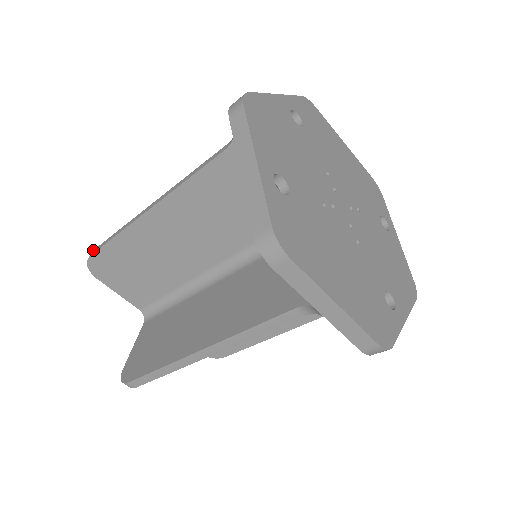
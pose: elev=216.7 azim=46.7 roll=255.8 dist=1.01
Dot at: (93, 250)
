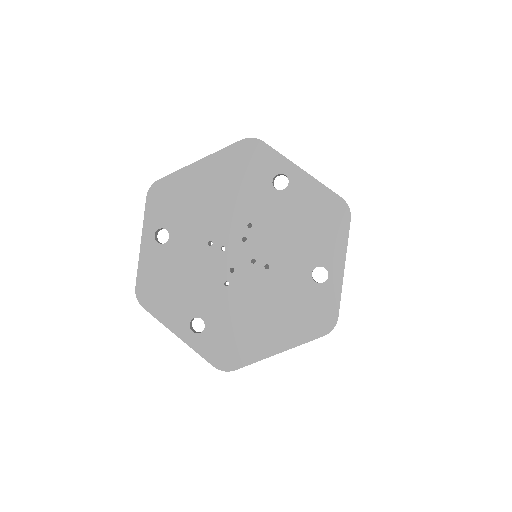
Dot at: occluded
